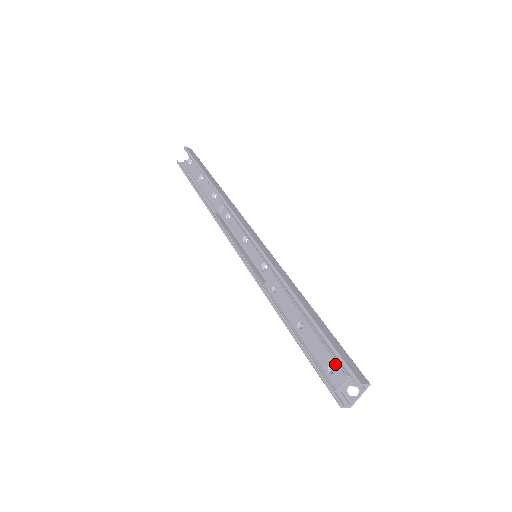
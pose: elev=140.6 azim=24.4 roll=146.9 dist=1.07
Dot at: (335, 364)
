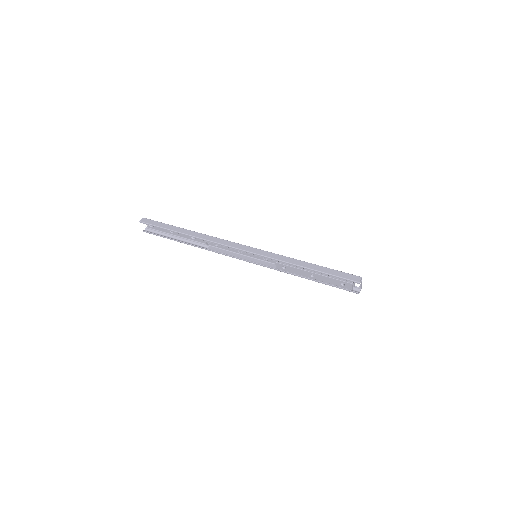
Dot at: (343, 282)
